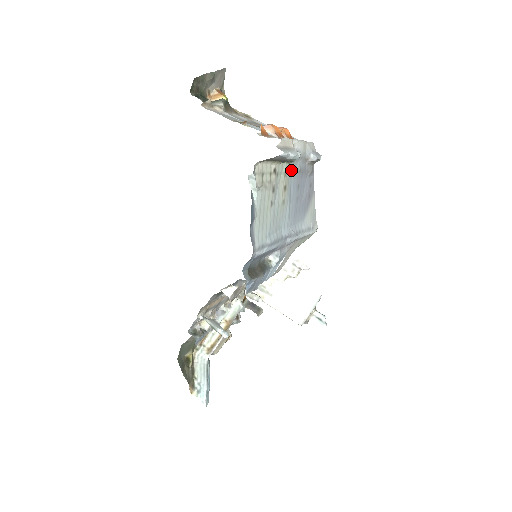
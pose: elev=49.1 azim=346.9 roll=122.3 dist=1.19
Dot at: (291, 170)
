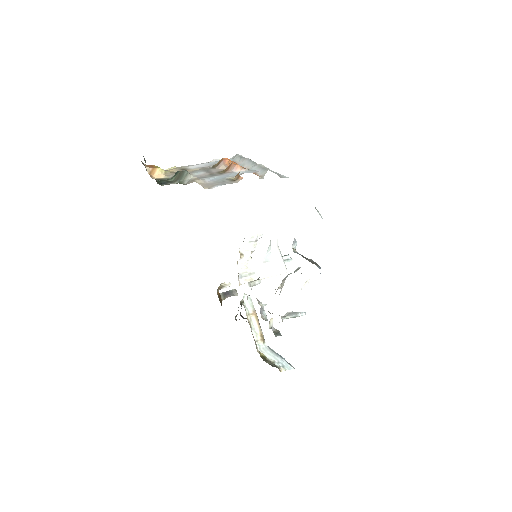
Dot at: occluded
